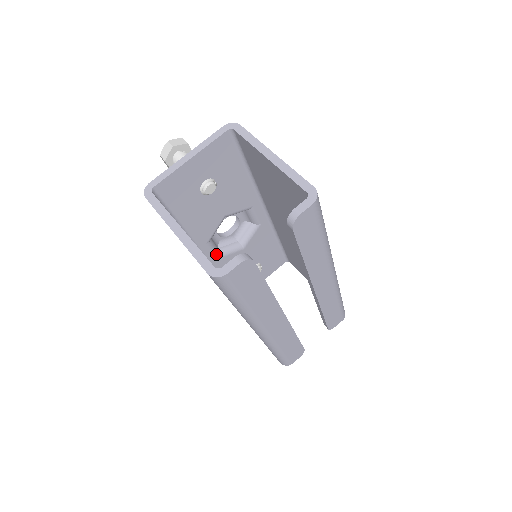
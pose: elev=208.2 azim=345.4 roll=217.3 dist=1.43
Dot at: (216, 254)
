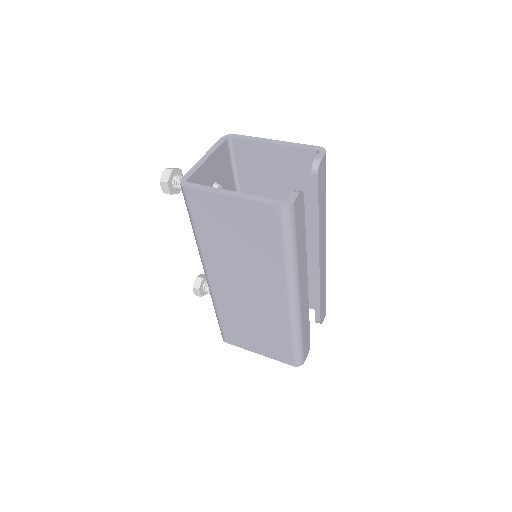
Dot at: occluded
